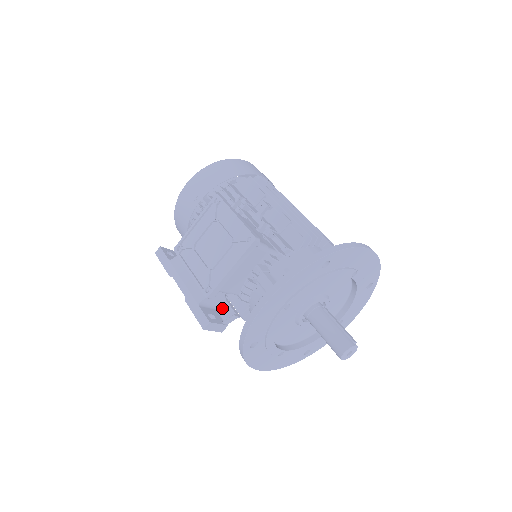
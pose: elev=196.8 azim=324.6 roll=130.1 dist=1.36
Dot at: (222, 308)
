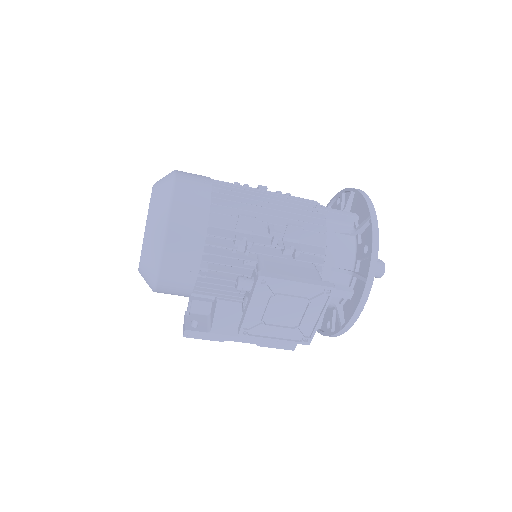
Dot at: occluded
